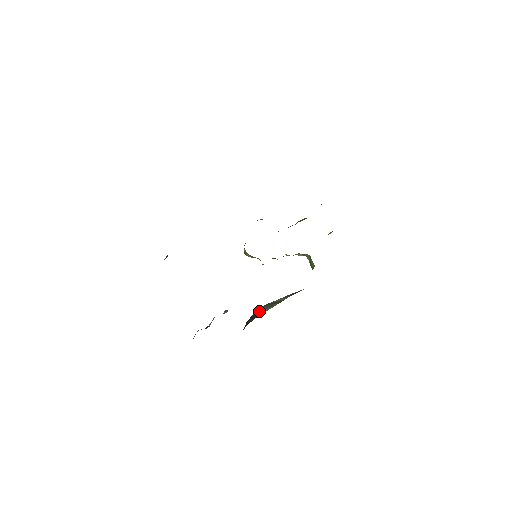
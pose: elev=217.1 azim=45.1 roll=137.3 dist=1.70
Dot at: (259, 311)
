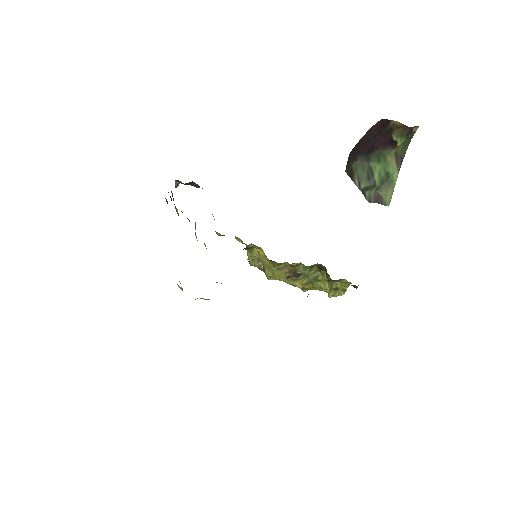
Dot at: (355, 169)
